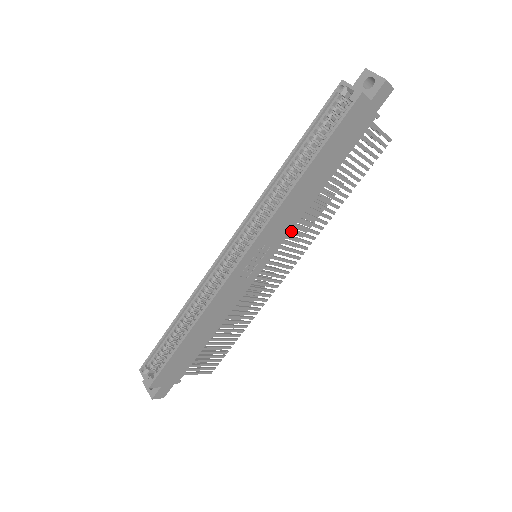
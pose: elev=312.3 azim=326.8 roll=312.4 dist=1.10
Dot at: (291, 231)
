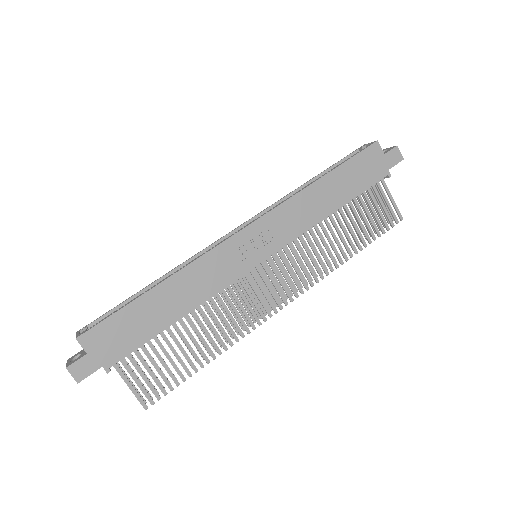
Dot at: (297, 245)
